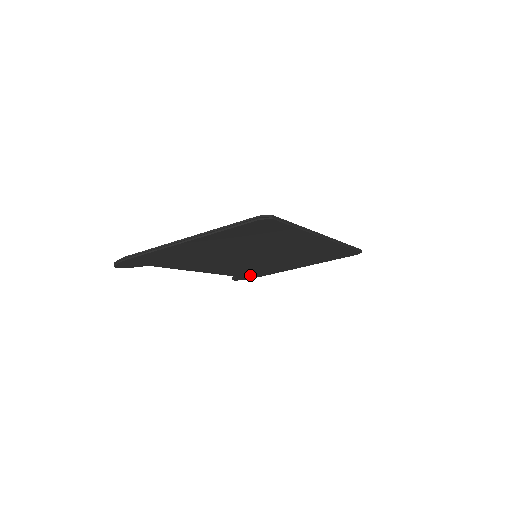
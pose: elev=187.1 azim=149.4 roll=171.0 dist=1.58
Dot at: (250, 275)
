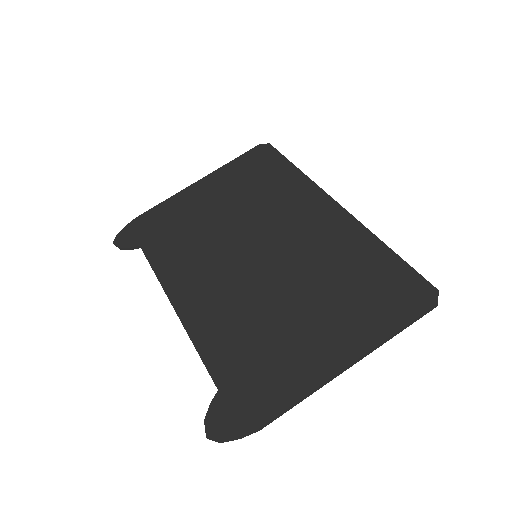
Dot at: (148, 234)
